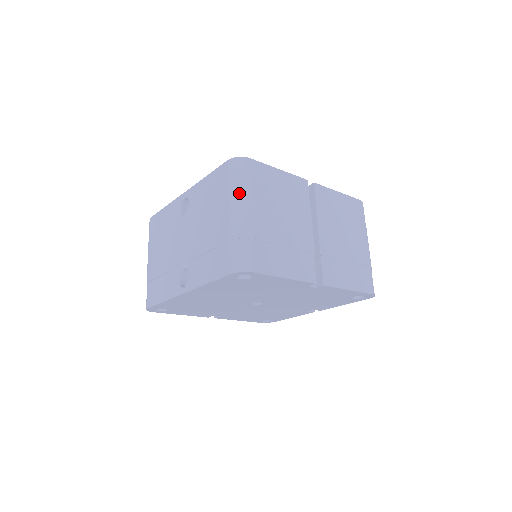
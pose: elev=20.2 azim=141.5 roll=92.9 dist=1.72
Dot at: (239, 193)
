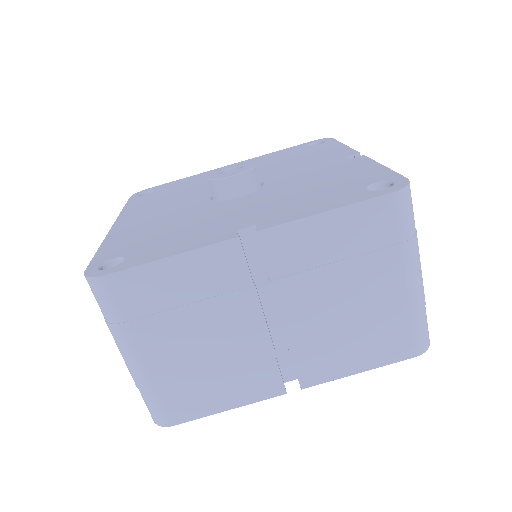
Dot at: (113, 333)
